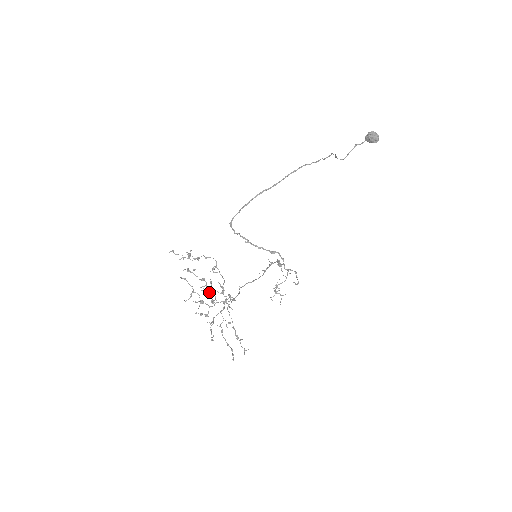
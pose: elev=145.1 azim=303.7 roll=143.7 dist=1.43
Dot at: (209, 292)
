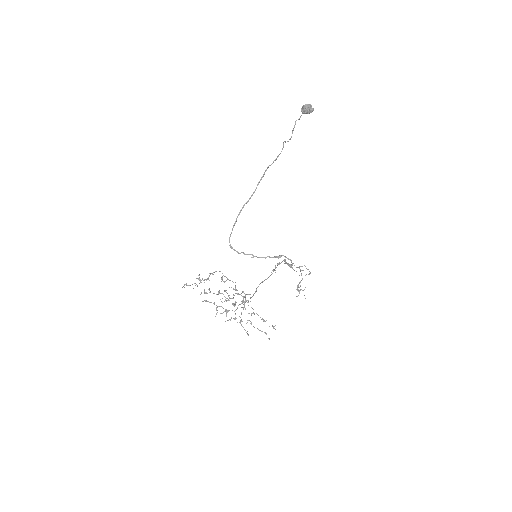
Dot at: (228, 300)
